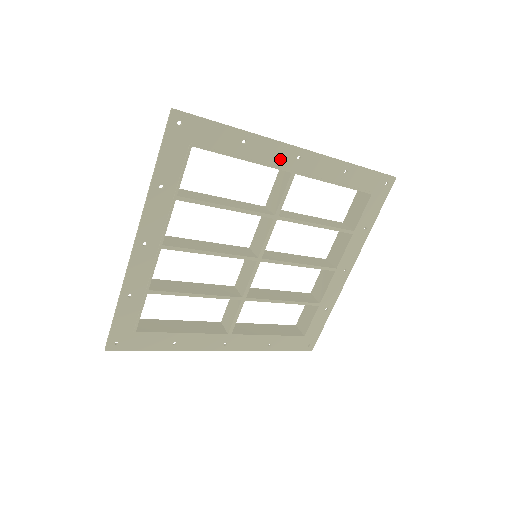
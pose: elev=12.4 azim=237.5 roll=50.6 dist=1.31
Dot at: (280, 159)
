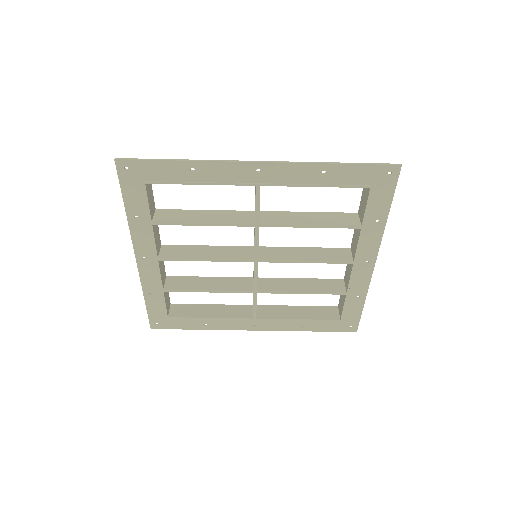
Dot at: (238, 176)
